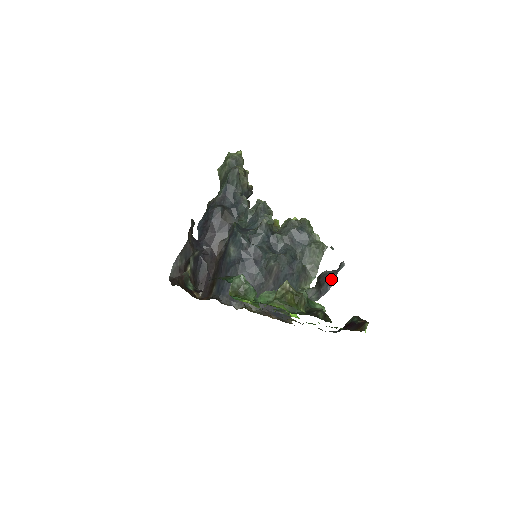
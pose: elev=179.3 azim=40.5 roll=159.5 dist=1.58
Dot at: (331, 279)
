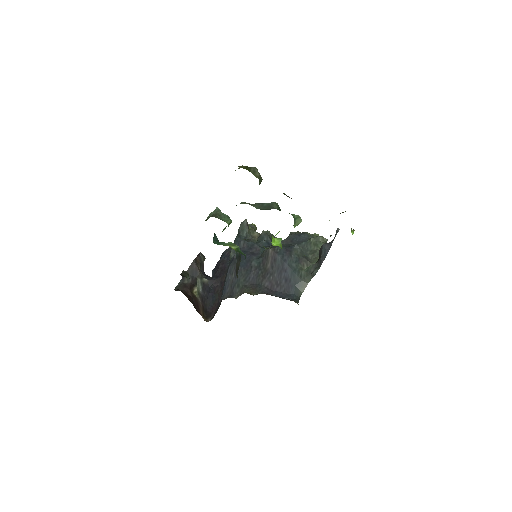
Dot at: (328, 244)
